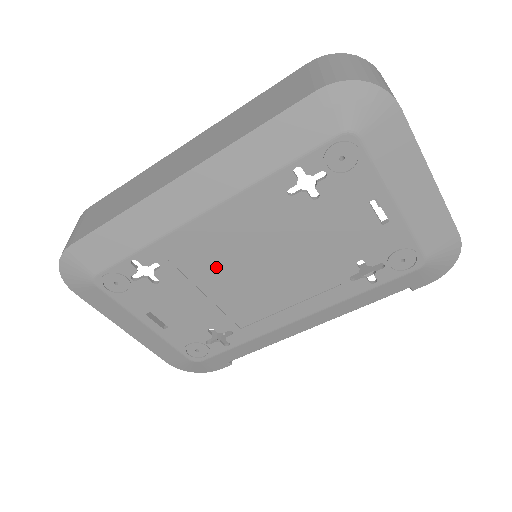
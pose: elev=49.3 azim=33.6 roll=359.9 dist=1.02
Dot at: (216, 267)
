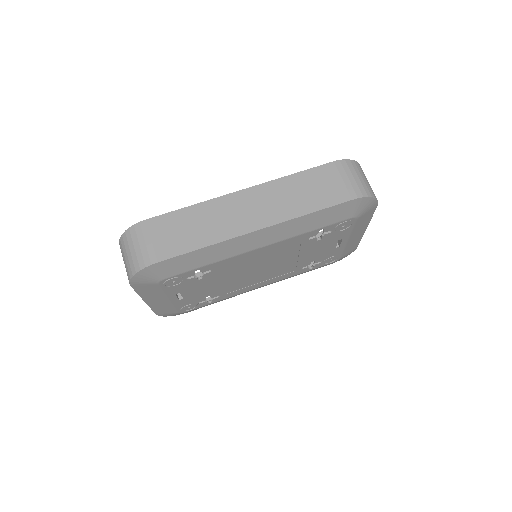
Dot at: (242, 269)
